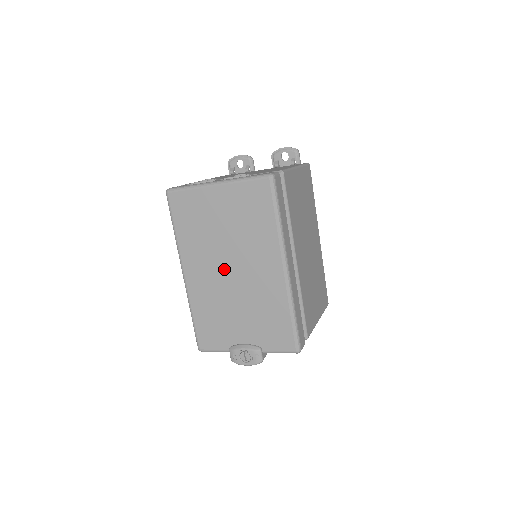
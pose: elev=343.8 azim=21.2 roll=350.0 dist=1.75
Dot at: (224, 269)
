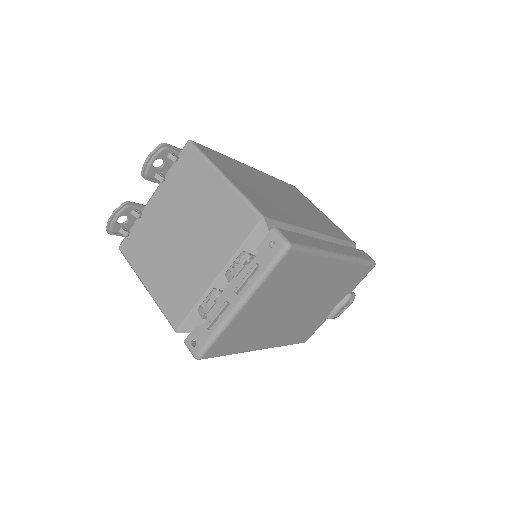
Dot at: (293, 313)
